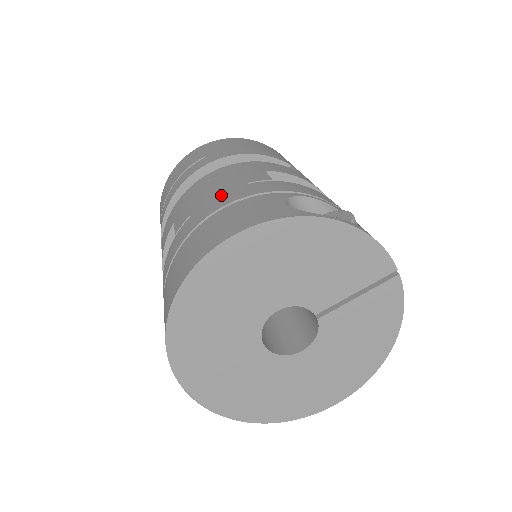
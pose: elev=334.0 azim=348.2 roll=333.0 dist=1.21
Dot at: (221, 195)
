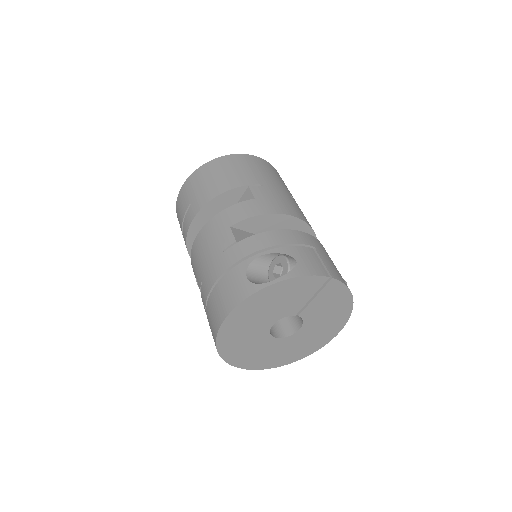
Dot at: (211, 267)
